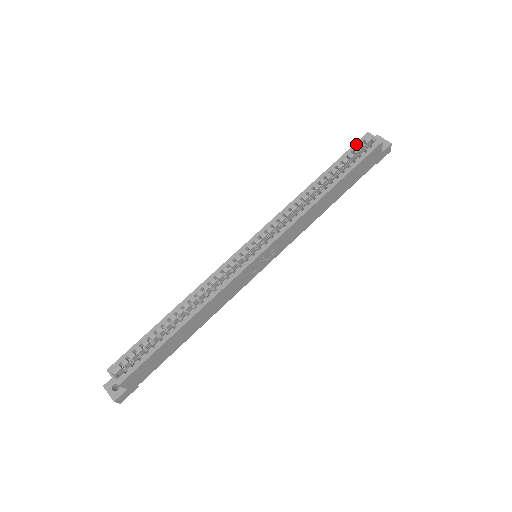
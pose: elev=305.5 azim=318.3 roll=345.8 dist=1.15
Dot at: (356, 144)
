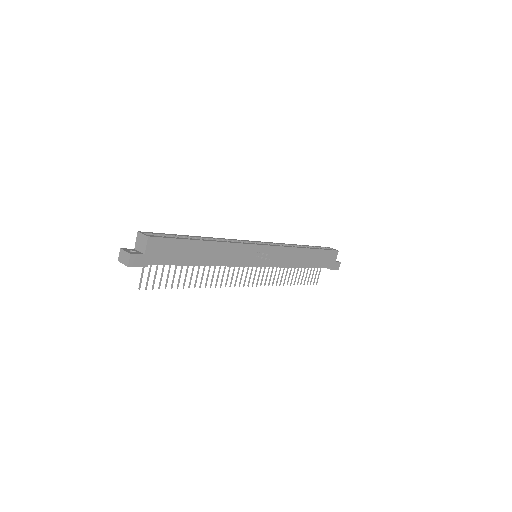
Dot at: (322, 247)
